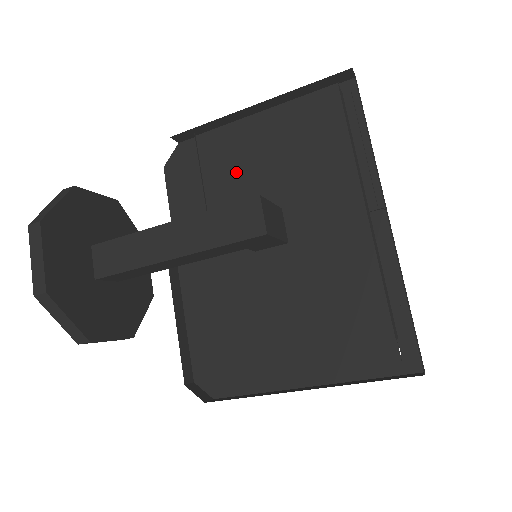
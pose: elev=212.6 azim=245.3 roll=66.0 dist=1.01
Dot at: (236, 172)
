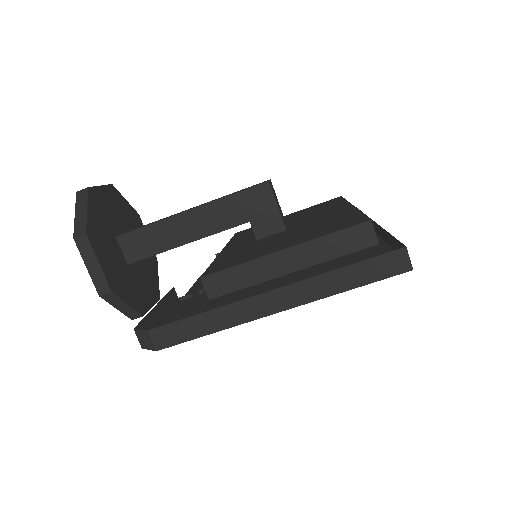
Dot at: occluded
